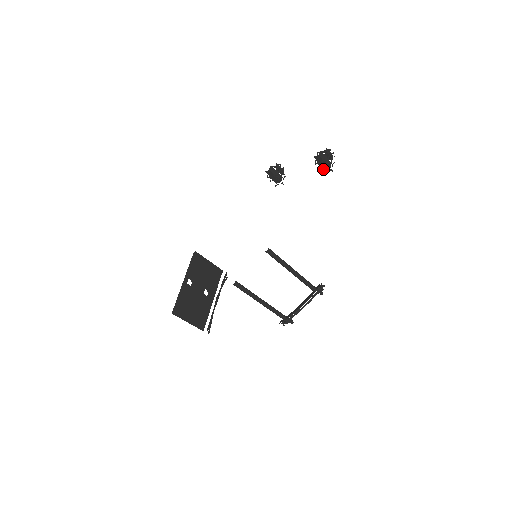
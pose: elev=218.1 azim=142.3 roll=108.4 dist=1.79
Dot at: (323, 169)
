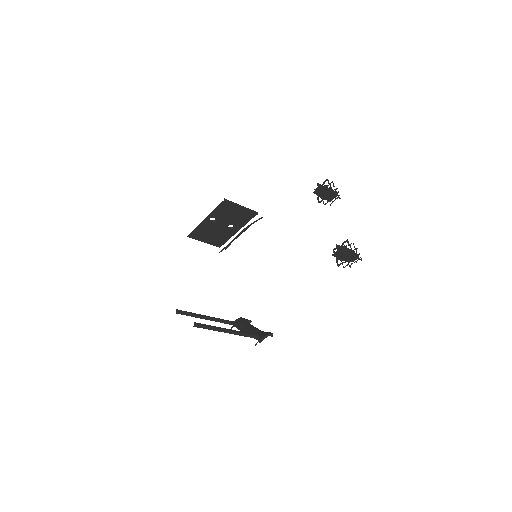
Dot at: occluded
